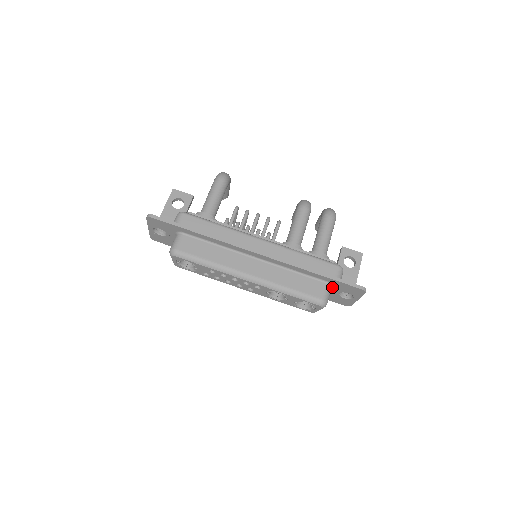
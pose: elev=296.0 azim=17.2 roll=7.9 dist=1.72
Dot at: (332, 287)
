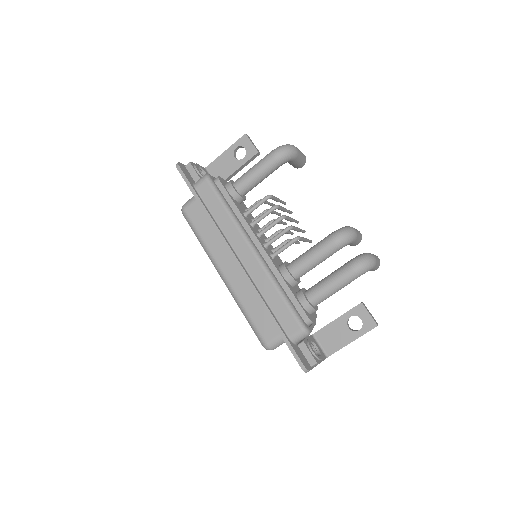
Dot at: occluded
